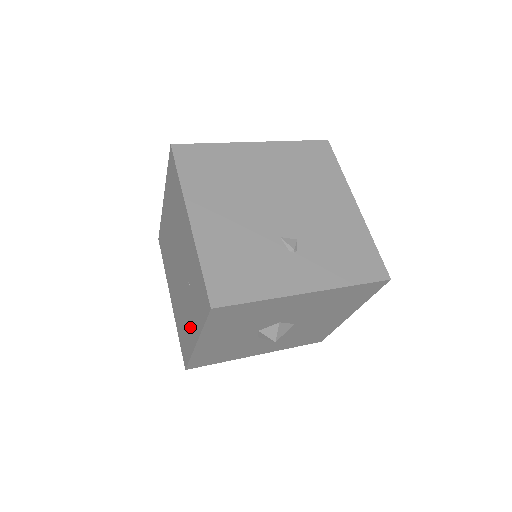
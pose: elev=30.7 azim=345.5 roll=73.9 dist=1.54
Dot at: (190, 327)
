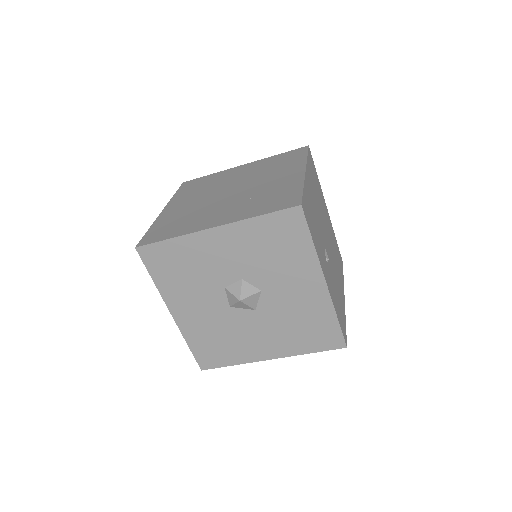
Dot at: (211, 219)
